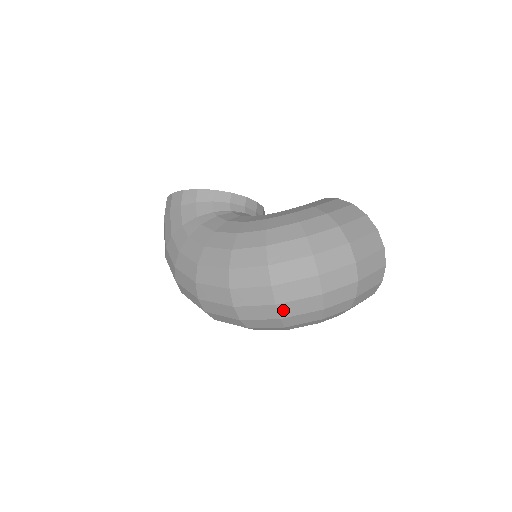
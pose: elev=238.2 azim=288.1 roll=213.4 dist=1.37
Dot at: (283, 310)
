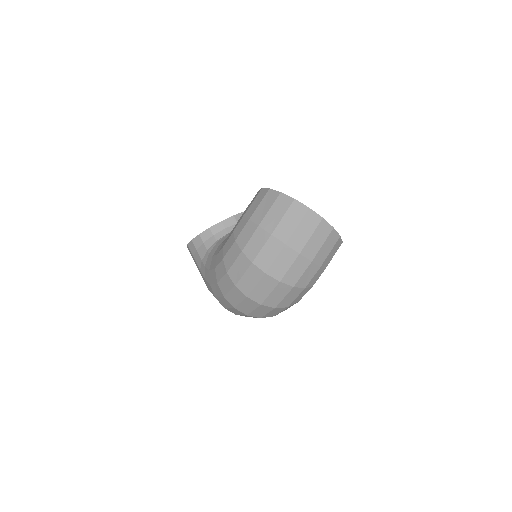
Dot at: (269, 304)
